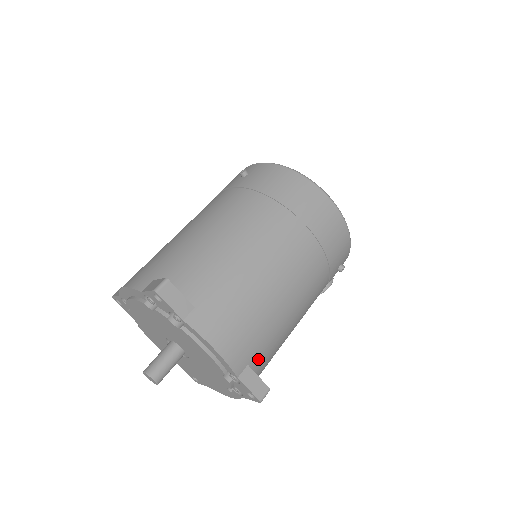
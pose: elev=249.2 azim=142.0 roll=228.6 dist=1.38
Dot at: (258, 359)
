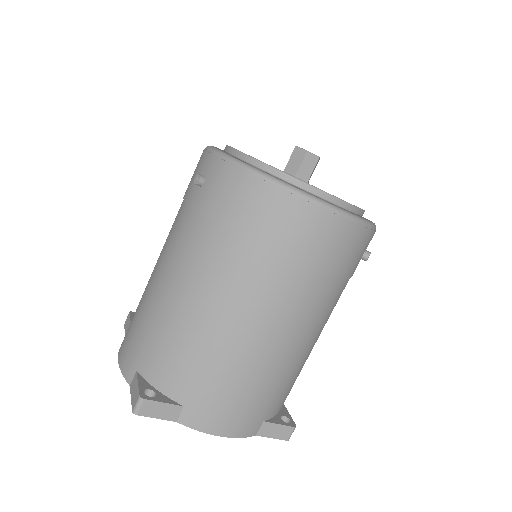
Dot at: (275, 407)
